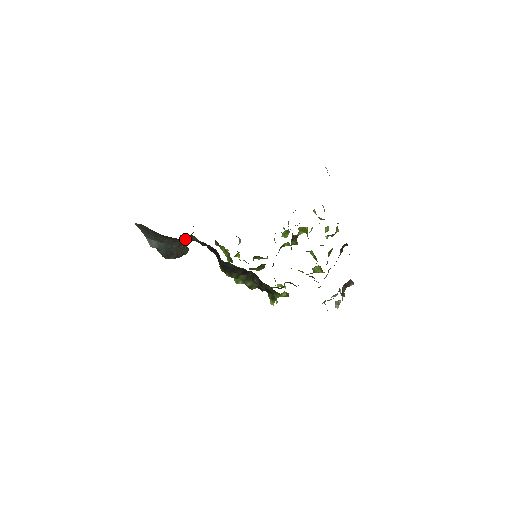
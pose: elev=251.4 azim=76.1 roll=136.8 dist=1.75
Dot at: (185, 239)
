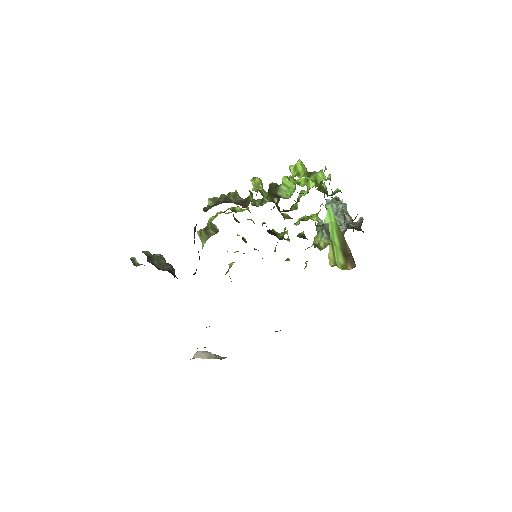
Dot at: occluded
